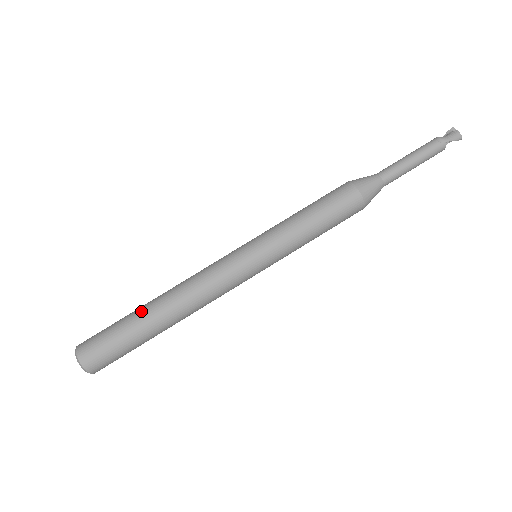
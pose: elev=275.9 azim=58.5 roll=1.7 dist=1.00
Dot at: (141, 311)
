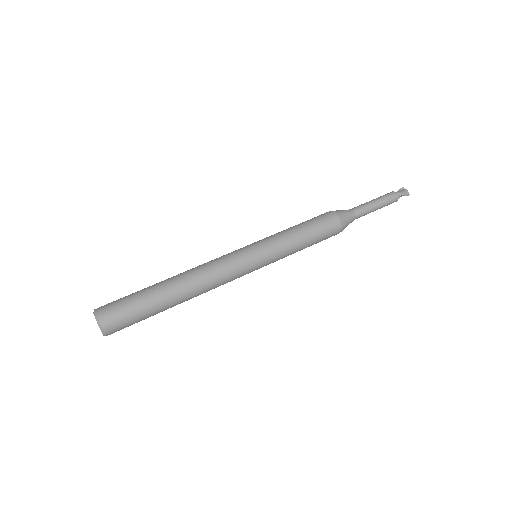
Dot at: (159, 285)
